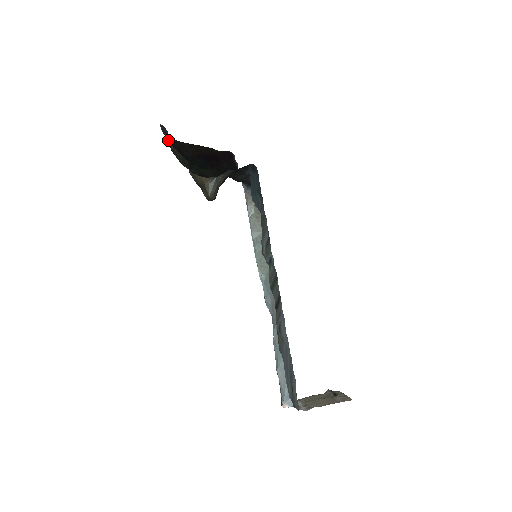
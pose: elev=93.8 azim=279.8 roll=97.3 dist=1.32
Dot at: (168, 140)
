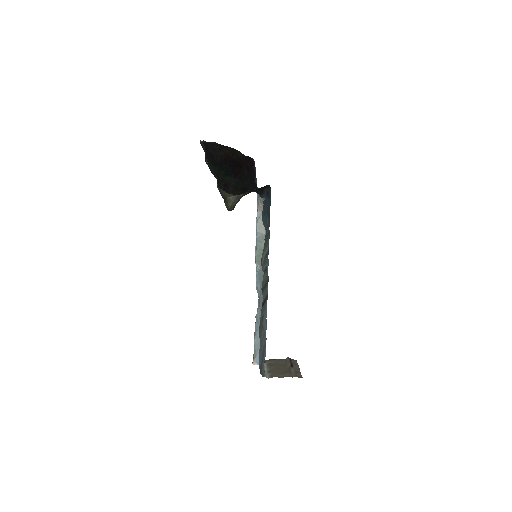
Dot at: occluded
